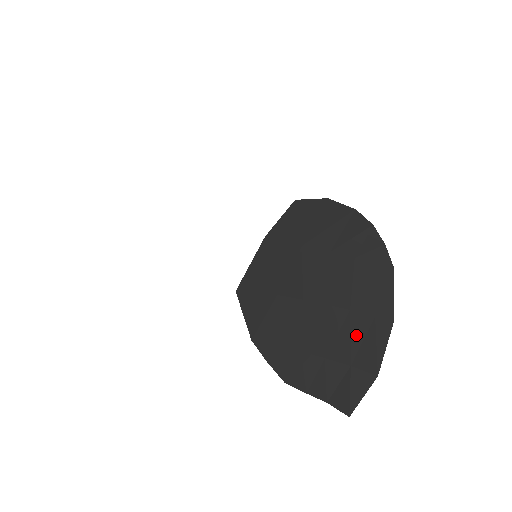
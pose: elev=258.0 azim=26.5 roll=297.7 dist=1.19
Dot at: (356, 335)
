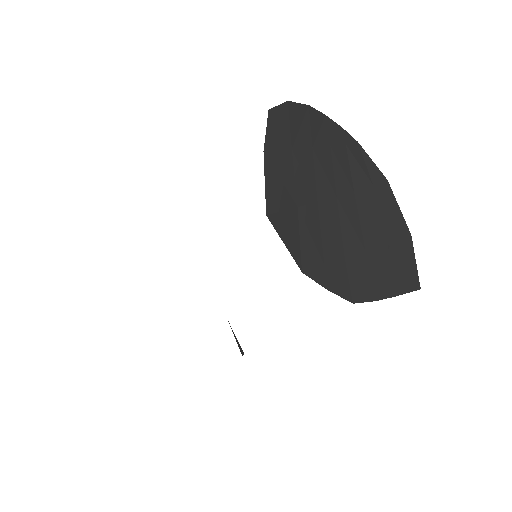
Dot at: (372, 211)
